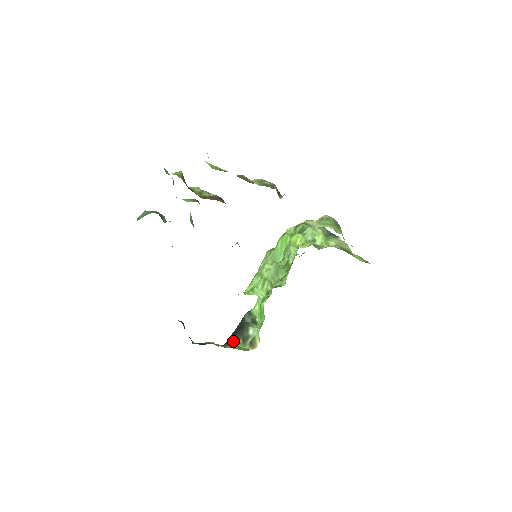
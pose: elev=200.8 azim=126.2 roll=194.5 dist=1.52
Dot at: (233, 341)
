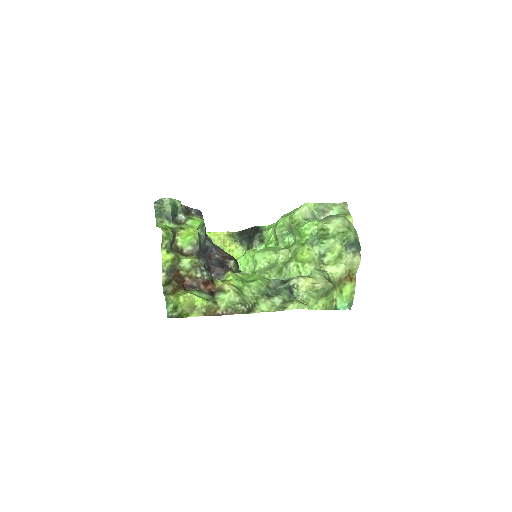
Dot at: (241, 242)
